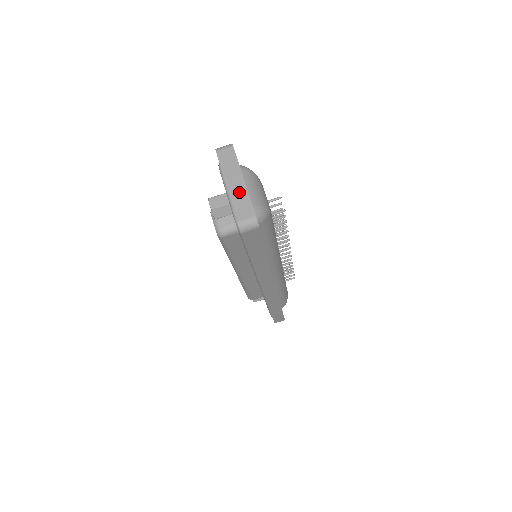
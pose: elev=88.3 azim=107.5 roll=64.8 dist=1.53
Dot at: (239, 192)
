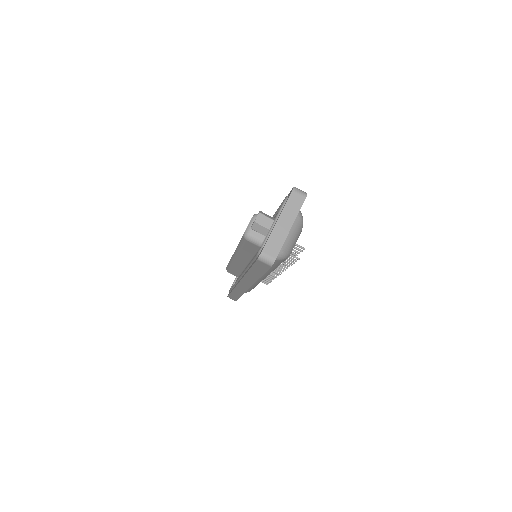
Dot at: (281, 233)
